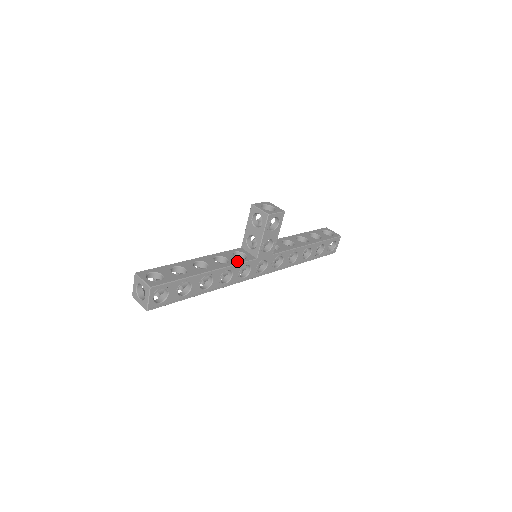
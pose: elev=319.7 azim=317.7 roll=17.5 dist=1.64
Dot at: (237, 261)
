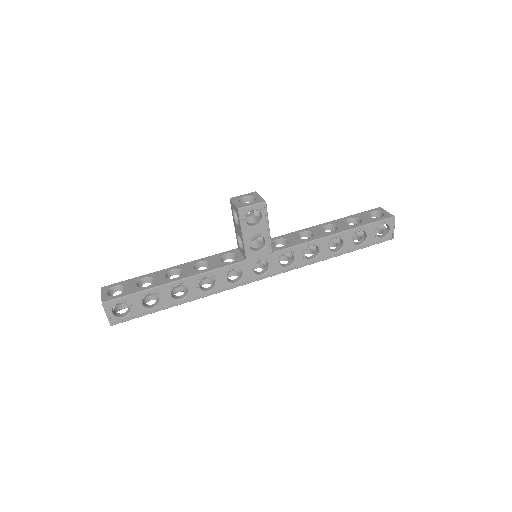
Dot at: (219, 265)
